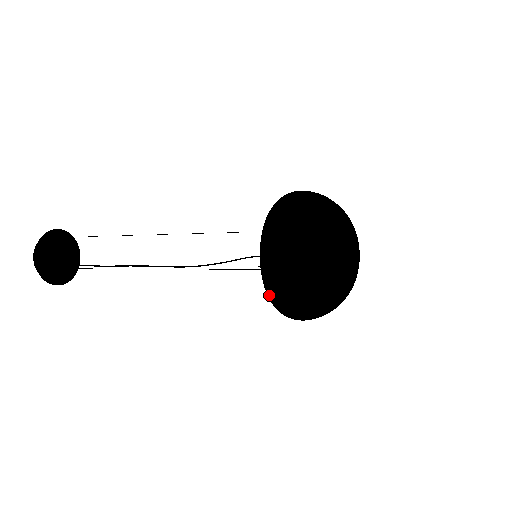
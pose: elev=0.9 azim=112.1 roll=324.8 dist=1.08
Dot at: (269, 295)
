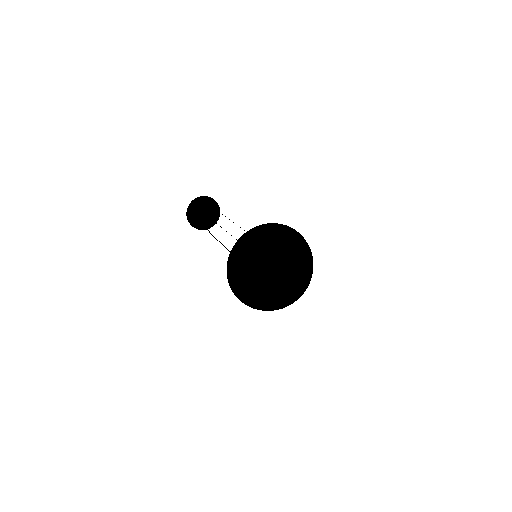
Dot at: occluded
